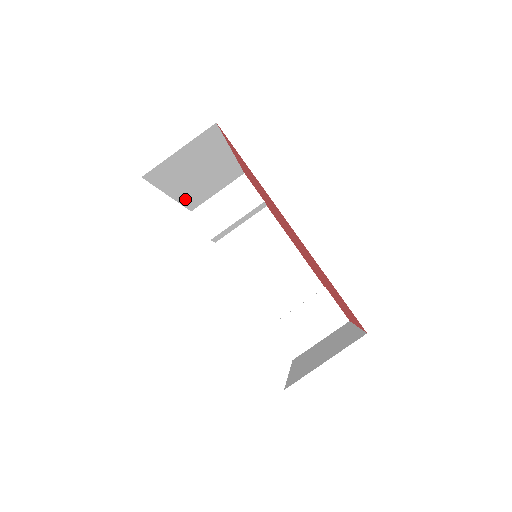
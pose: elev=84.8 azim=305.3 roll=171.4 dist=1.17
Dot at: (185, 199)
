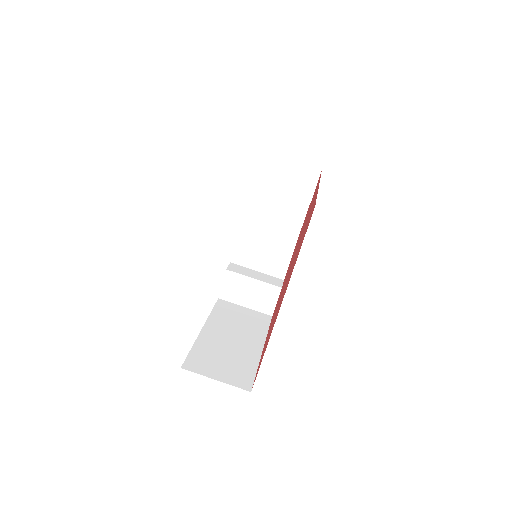
Dot at: occluded
